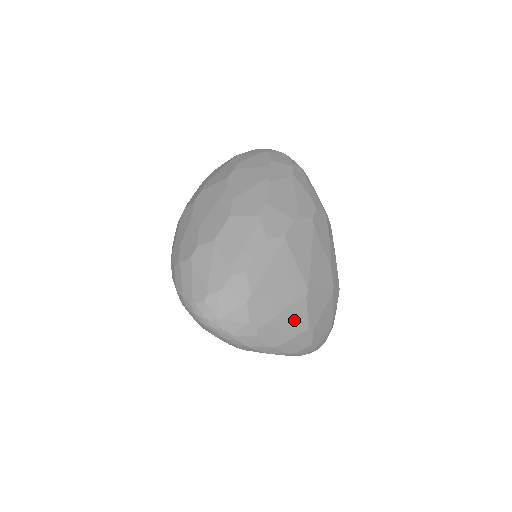
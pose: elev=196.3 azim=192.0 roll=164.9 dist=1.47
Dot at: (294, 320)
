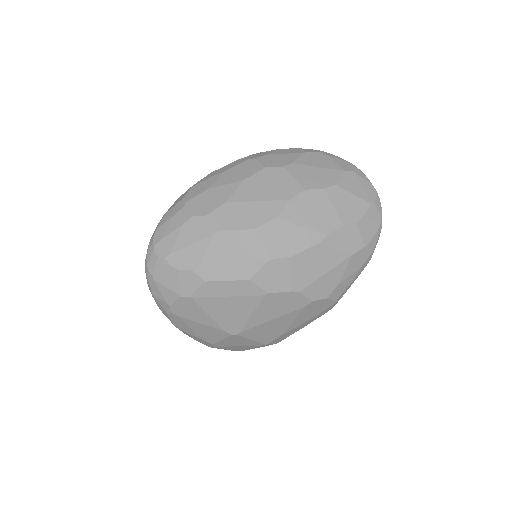
Dot at: (207, 333)
